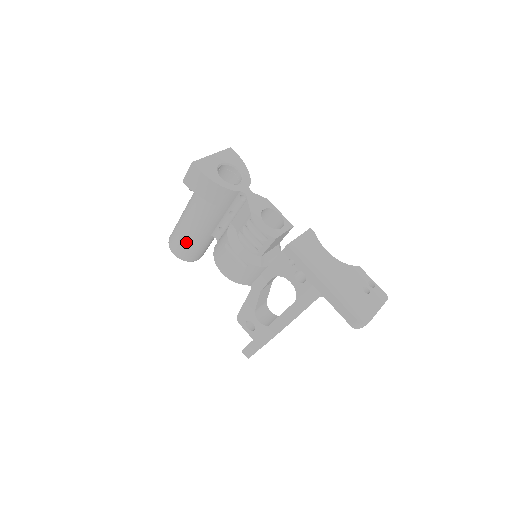
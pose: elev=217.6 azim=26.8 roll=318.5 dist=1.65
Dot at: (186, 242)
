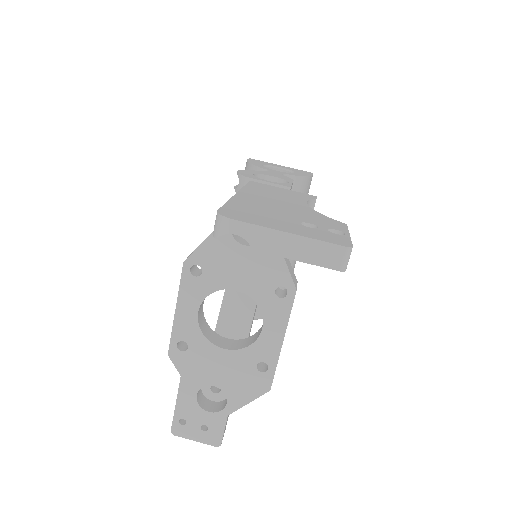
Dot at: occluded
